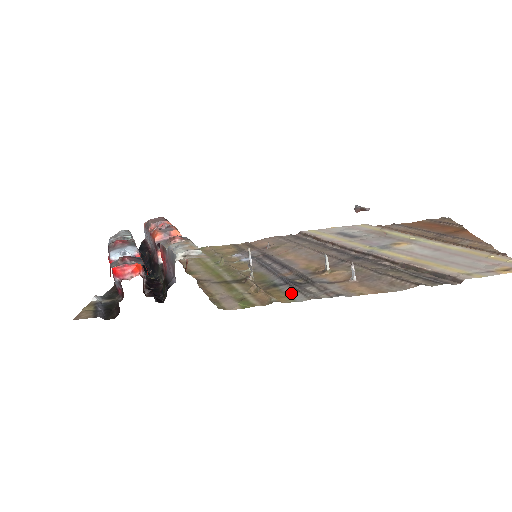
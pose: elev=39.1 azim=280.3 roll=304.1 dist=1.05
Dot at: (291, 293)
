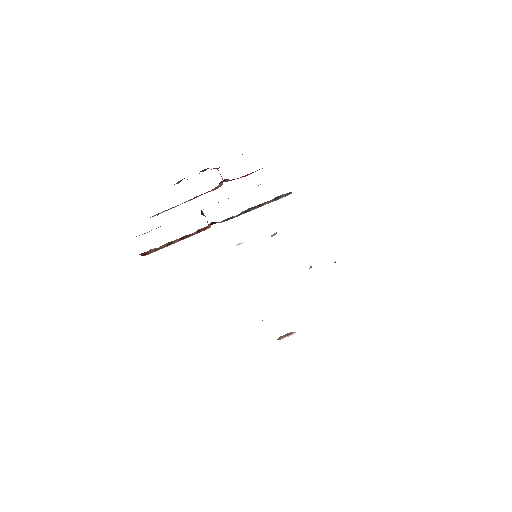
Dot at: occluded
